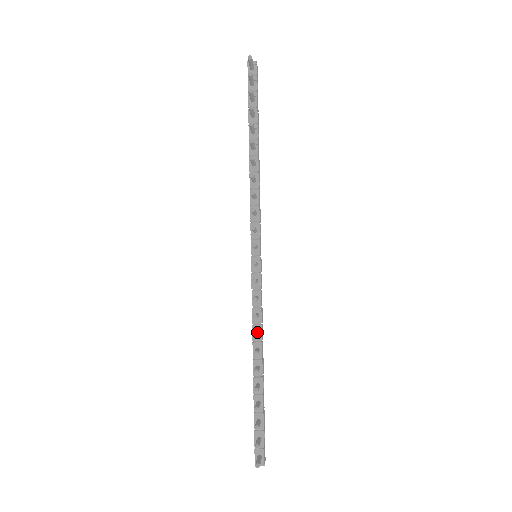
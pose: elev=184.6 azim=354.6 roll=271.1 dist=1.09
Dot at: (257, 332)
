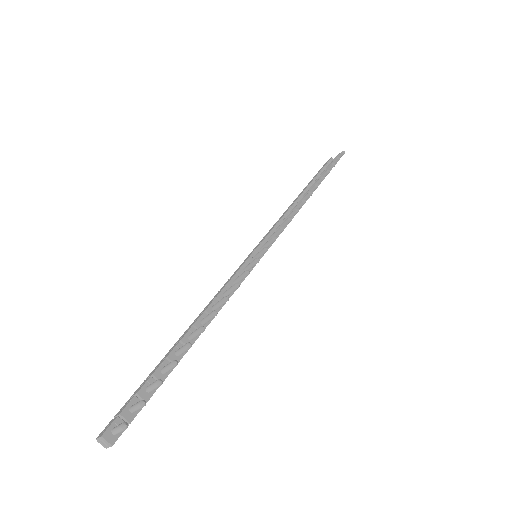
Dot at: (224, 302)
